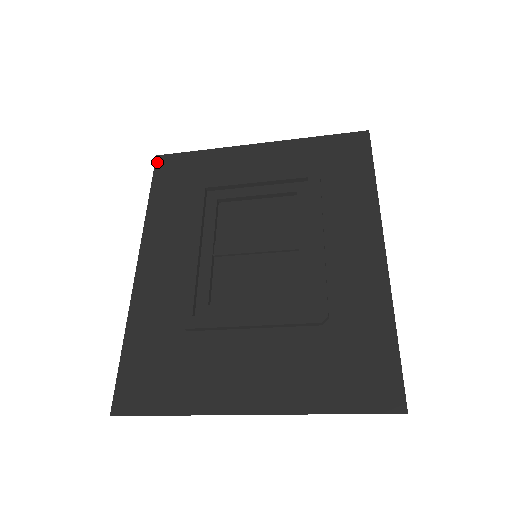
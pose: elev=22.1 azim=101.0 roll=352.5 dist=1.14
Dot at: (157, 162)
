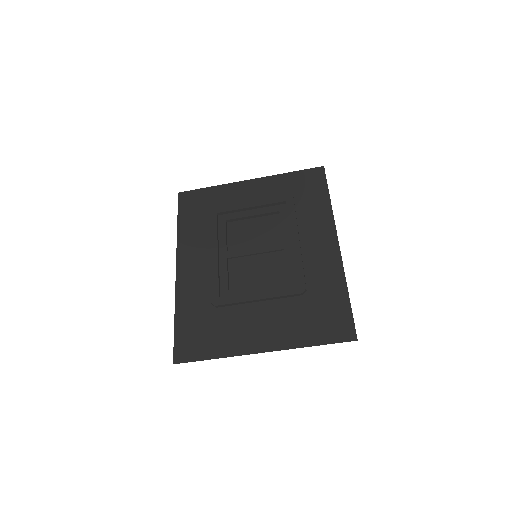
Dot at: (179, 197)
